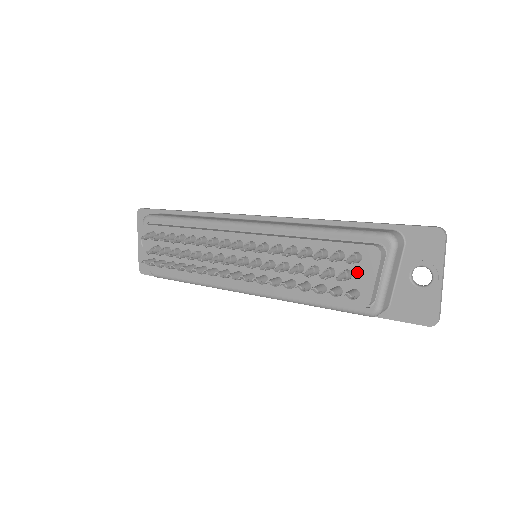
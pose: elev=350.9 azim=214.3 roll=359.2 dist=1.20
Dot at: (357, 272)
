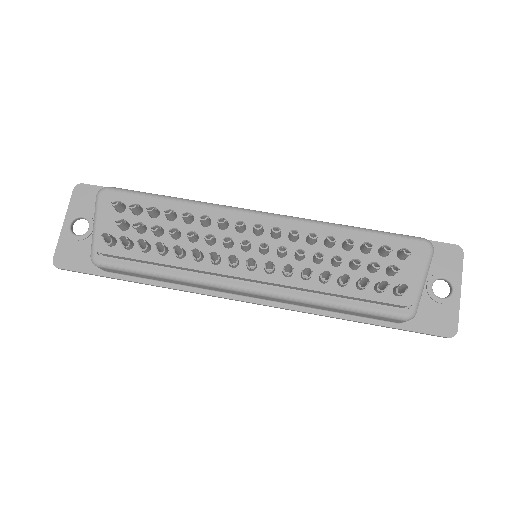
Dot at: (402, 269)
